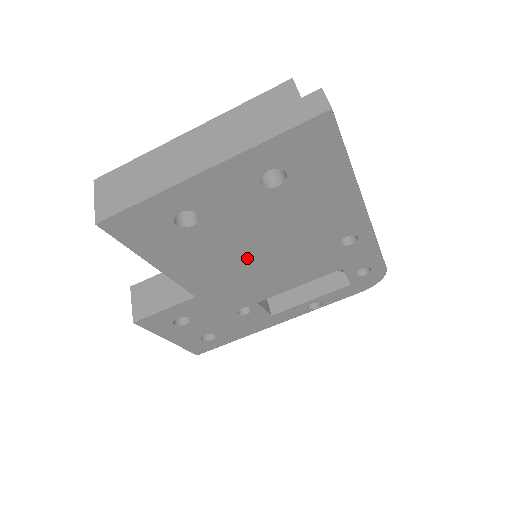
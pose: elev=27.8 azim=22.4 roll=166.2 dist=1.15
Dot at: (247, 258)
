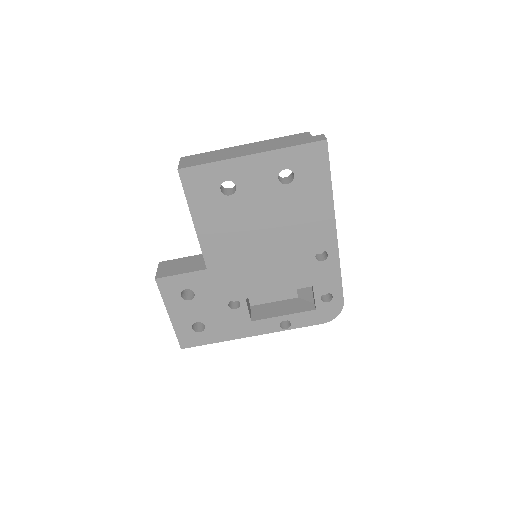
Dot at: (252, 243)
